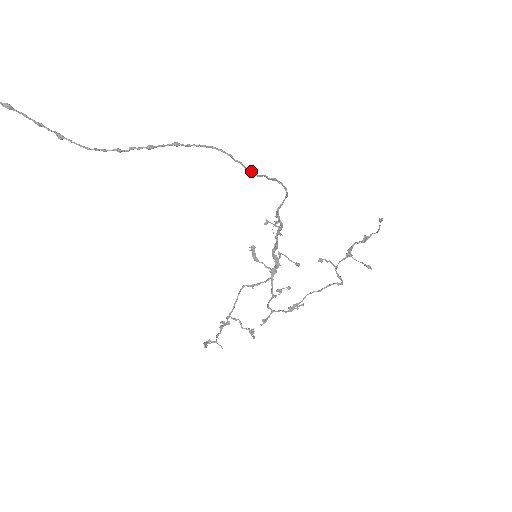
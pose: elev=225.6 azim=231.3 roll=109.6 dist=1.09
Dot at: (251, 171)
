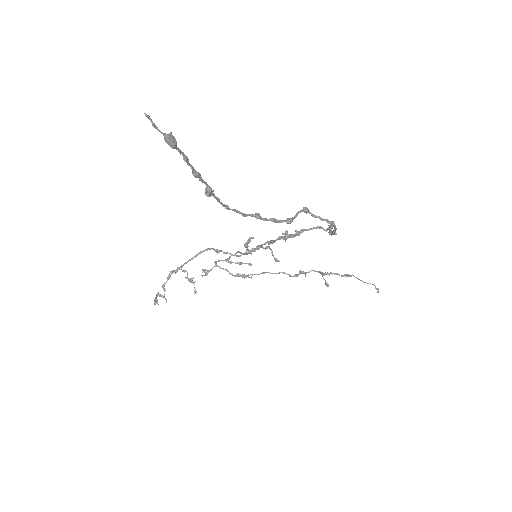
Dot at: occluded
